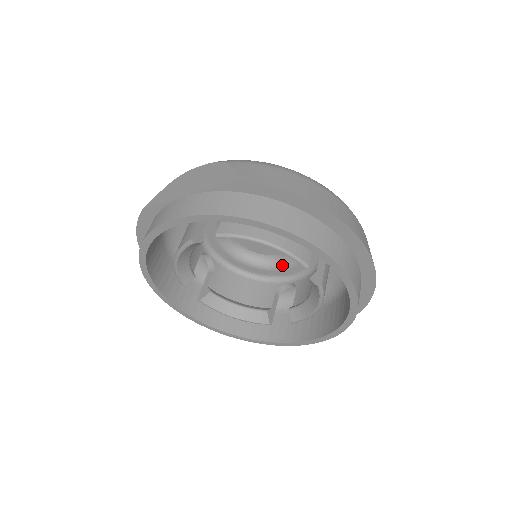
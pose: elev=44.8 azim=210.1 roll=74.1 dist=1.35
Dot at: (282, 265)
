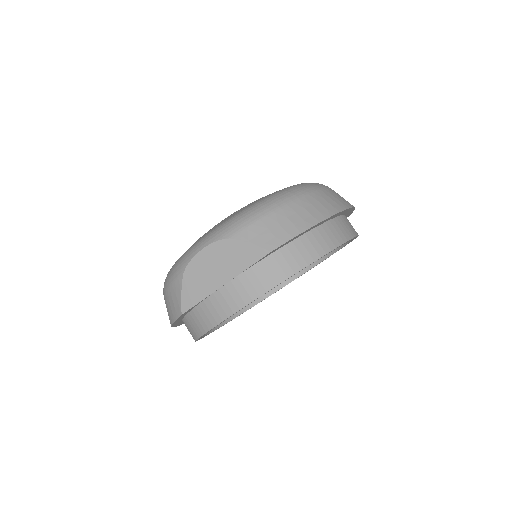
Dot at: occluded
